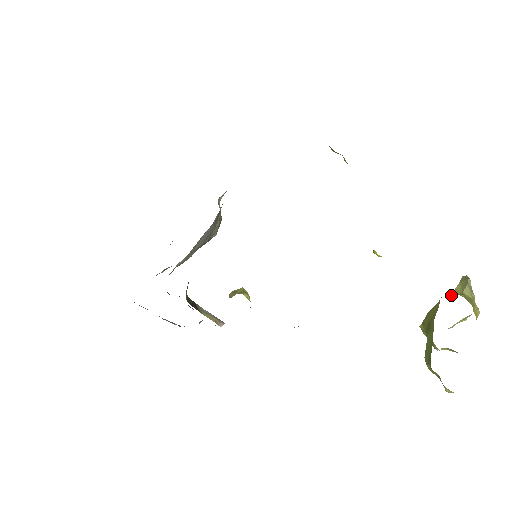
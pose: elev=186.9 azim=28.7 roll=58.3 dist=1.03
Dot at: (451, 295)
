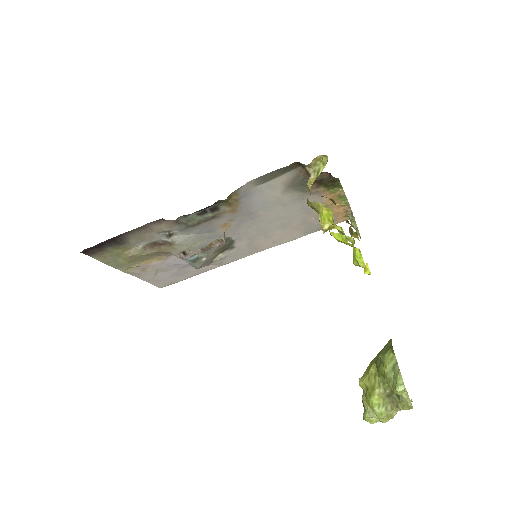
Dot at: occluded
